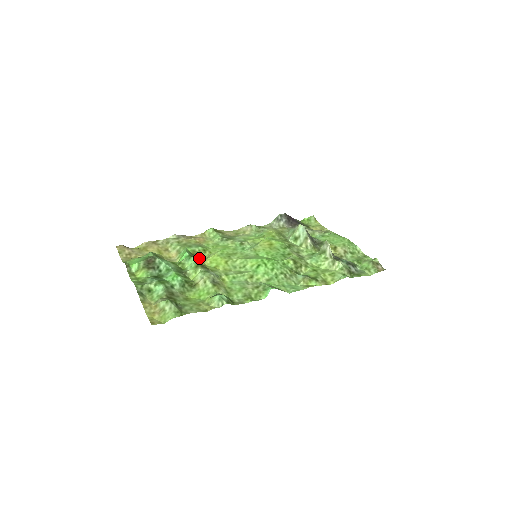
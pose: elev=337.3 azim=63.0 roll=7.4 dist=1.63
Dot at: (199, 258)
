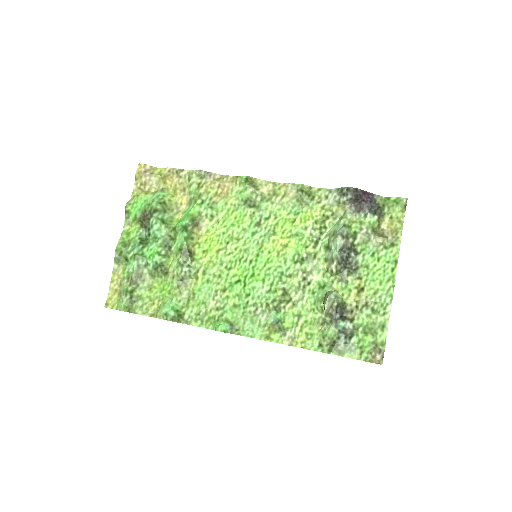
Dot at: (198, 228)
